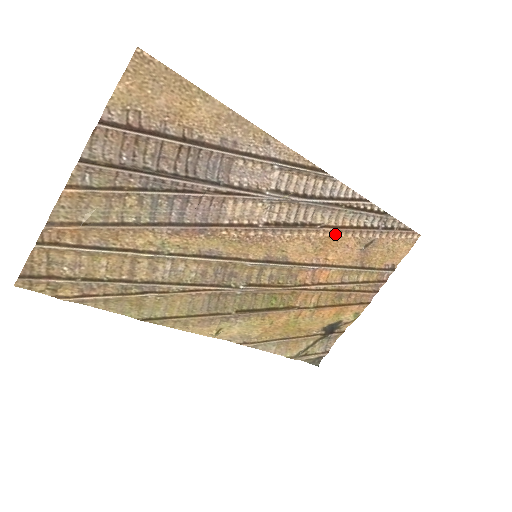
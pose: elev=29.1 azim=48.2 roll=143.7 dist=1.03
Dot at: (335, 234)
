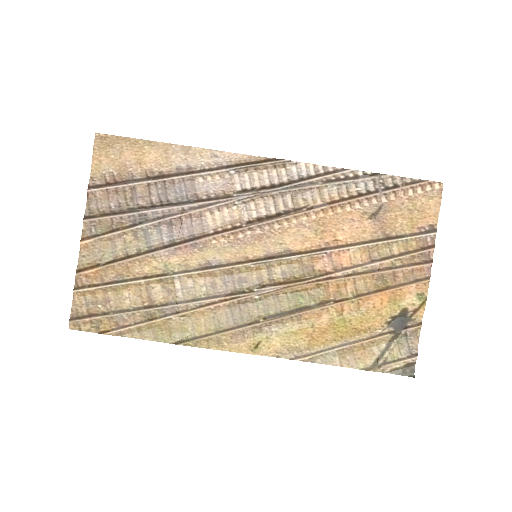
Dot at: (330, 212)
